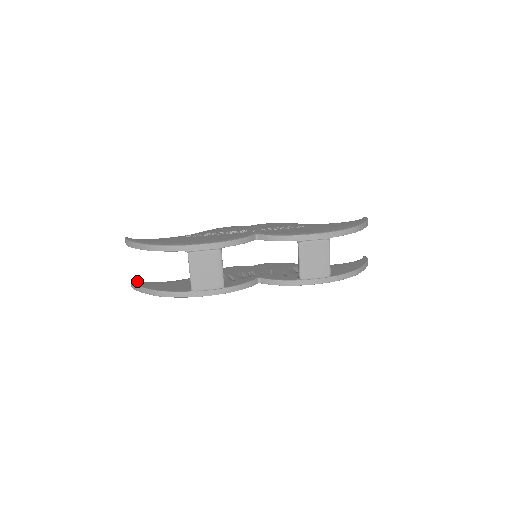
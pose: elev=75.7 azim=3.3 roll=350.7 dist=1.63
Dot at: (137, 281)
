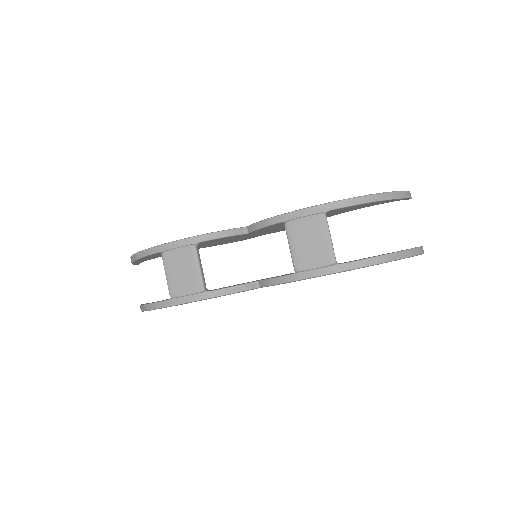
Dot at: occluded
